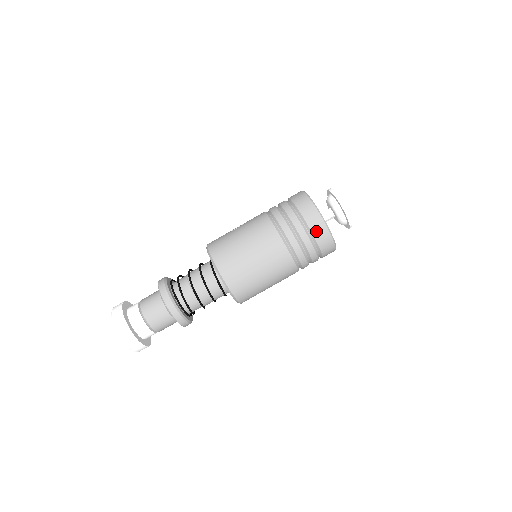
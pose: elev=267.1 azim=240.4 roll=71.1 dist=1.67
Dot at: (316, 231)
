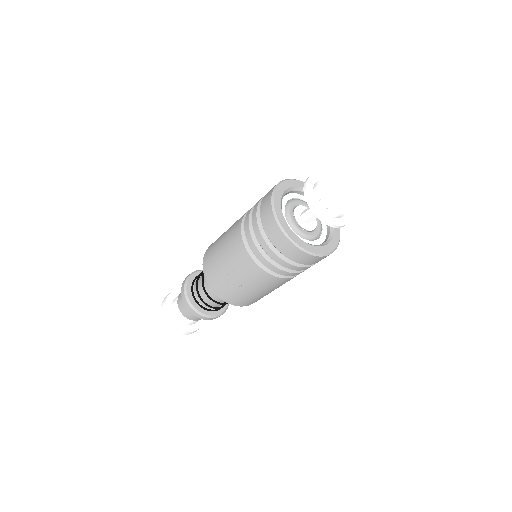
Dot at: occluded
